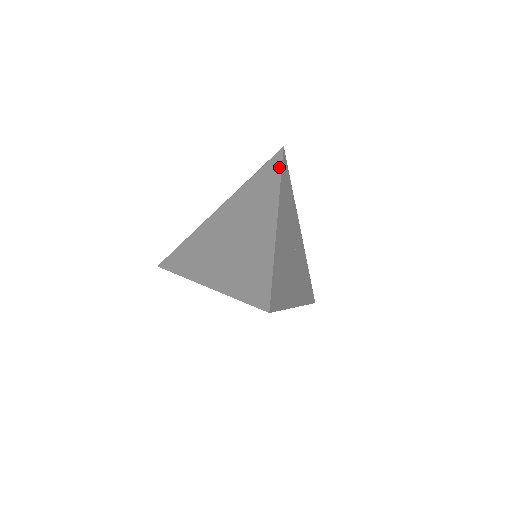
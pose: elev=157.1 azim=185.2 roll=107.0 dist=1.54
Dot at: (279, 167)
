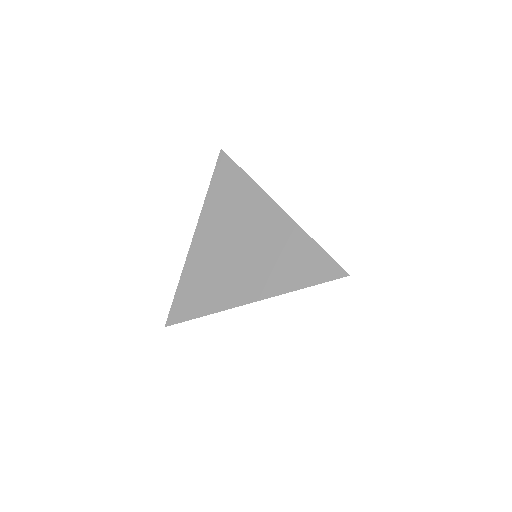
Dot at: (235, 167)
